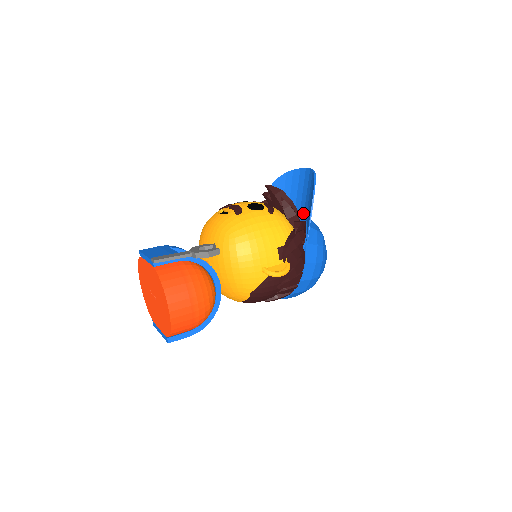
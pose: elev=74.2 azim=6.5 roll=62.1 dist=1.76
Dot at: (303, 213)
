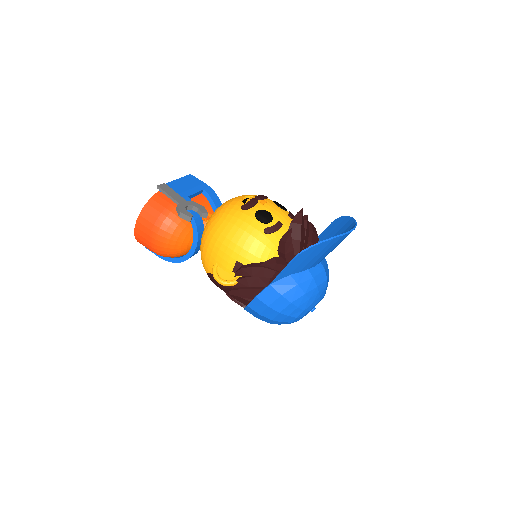
Dot at: occluded
